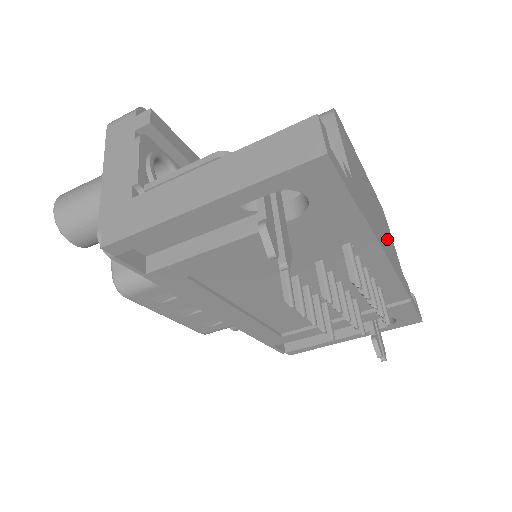
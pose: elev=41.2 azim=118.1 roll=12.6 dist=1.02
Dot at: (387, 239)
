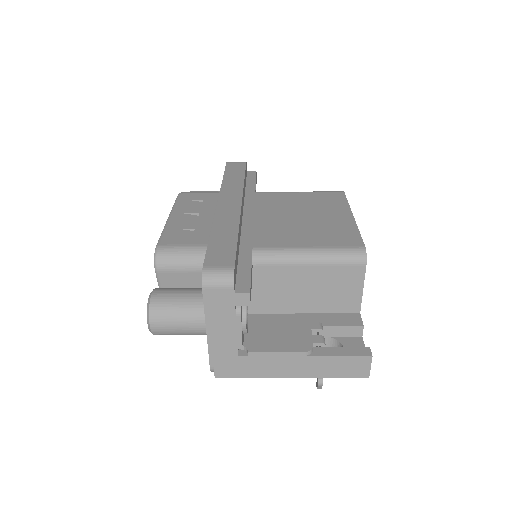
Dot at: occluded
